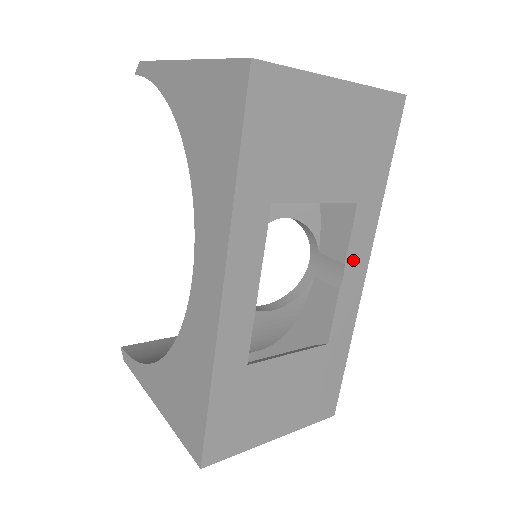
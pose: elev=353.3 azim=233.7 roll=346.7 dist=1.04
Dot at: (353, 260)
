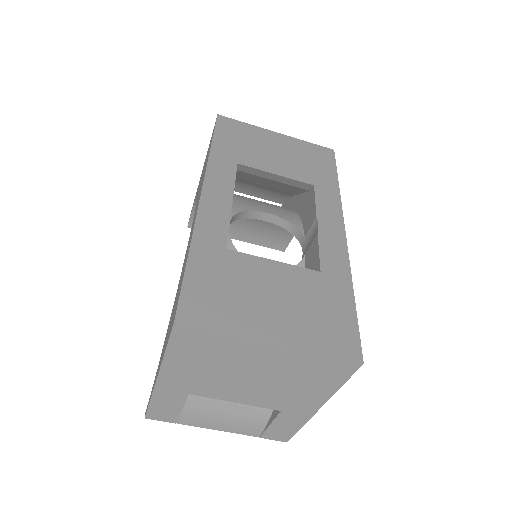
Dot at: (325, 218)
